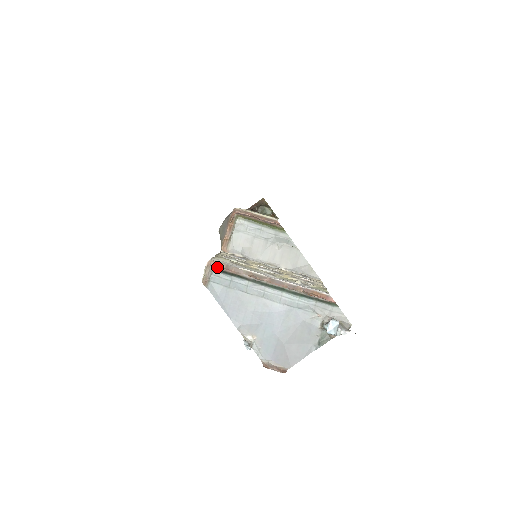
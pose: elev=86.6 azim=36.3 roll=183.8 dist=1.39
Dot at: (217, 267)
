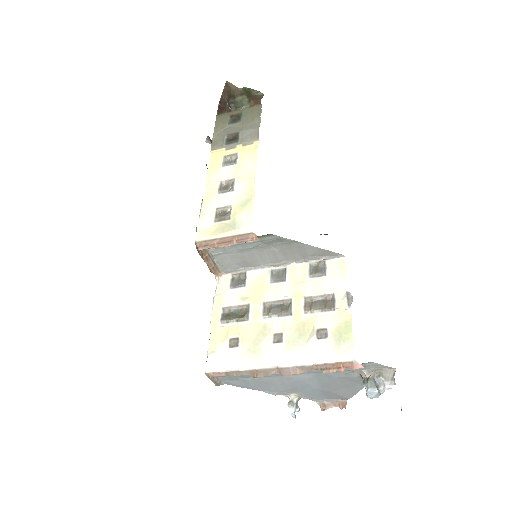
Dot at: (217, 376)
